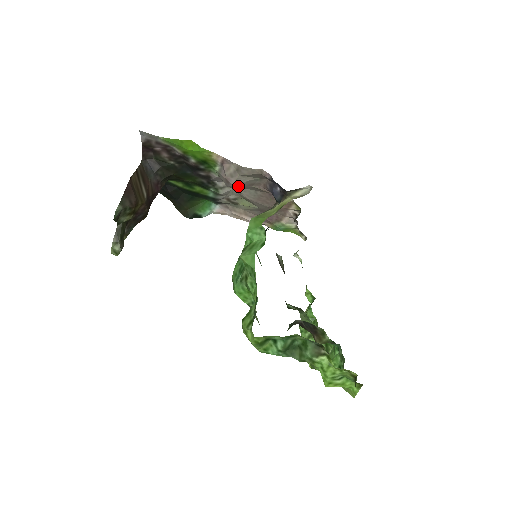
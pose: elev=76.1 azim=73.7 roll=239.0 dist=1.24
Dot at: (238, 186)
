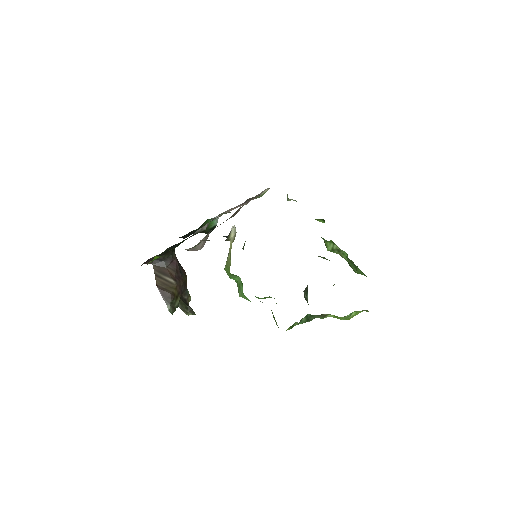
Dot at: (203, 245)
